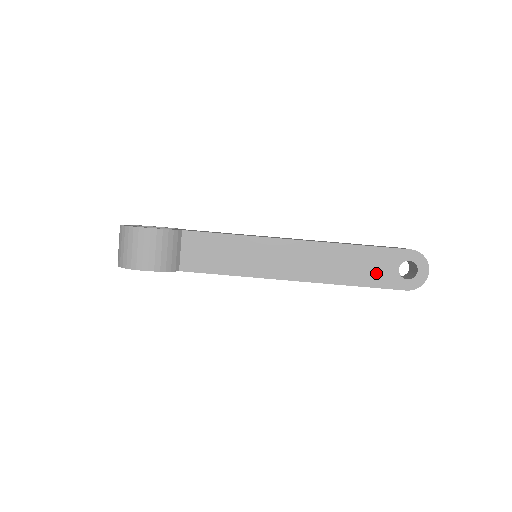
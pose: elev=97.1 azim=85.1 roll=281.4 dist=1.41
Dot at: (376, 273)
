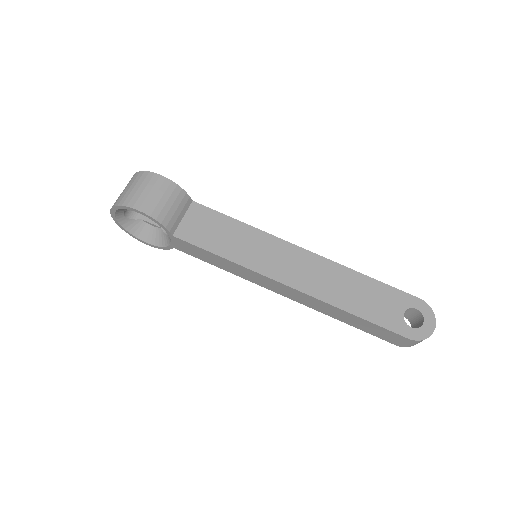
Dot at: (379, 309)
